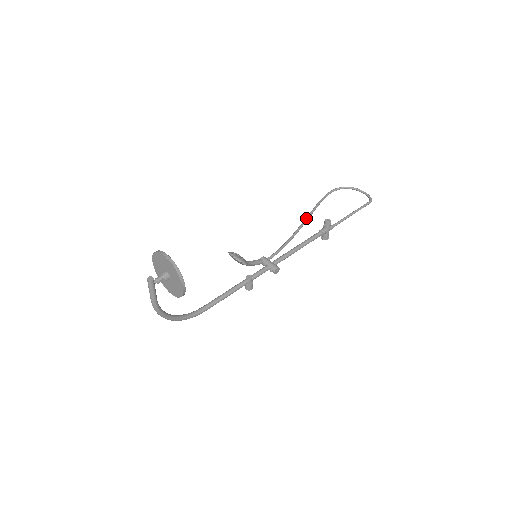
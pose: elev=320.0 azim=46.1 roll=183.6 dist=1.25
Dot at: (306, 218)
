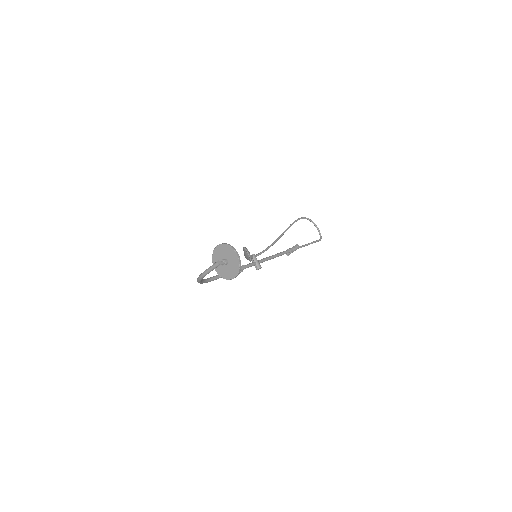
Dot at: (283, 234)
